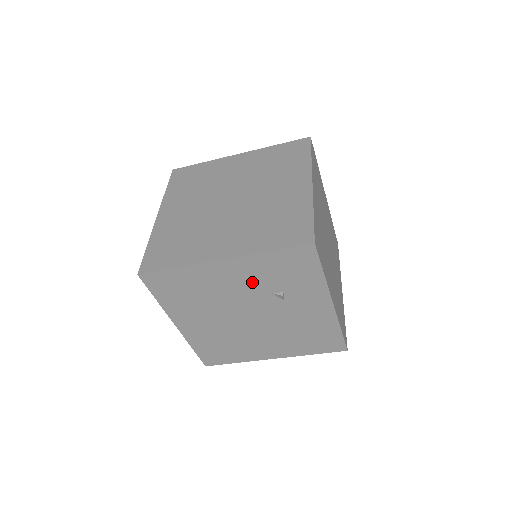
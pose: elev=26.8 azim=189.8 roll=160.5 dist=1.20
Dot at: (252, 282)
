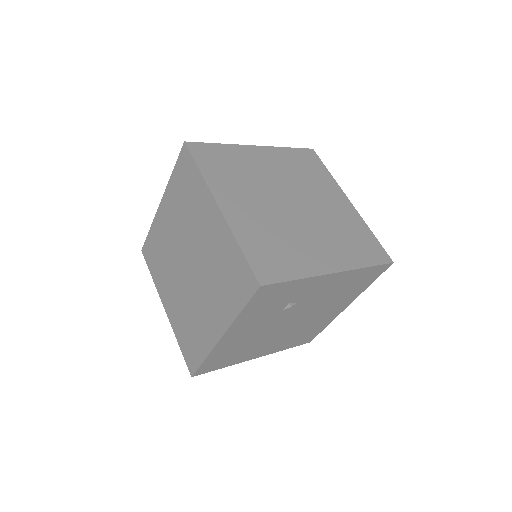
Dot at: (260, 321)
